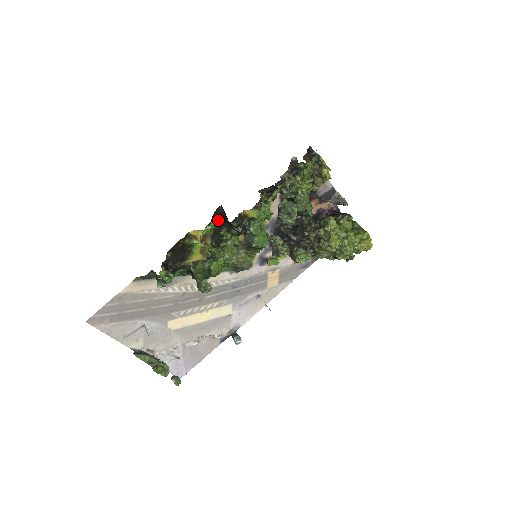
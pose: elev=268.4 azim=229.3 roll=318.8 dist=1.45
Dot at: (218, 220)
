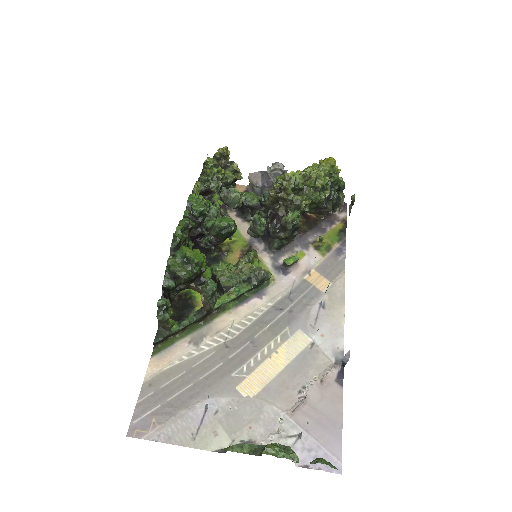
Dot at: occluded
